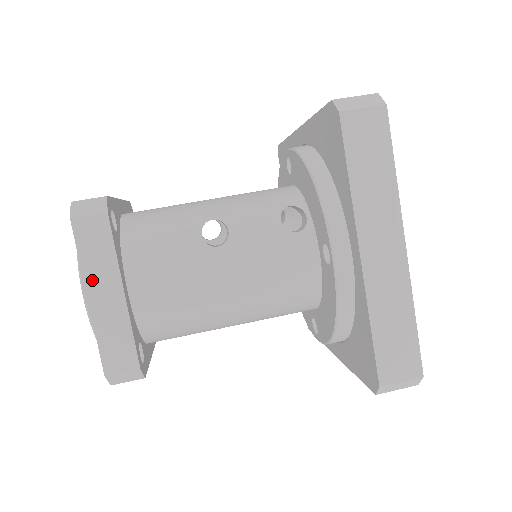
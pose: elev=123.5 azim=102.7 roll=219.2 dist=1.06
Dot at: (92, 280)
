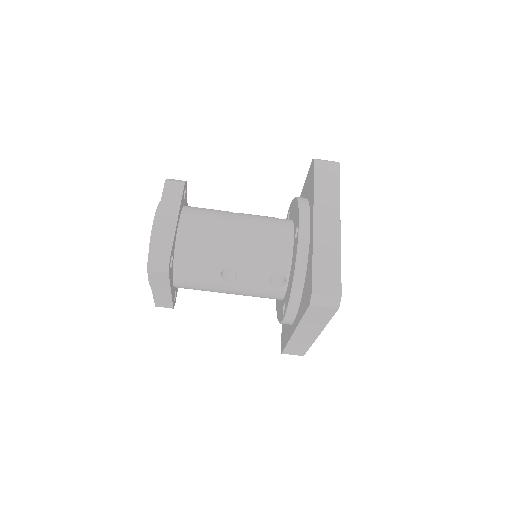
Dot at: (155, 286)
